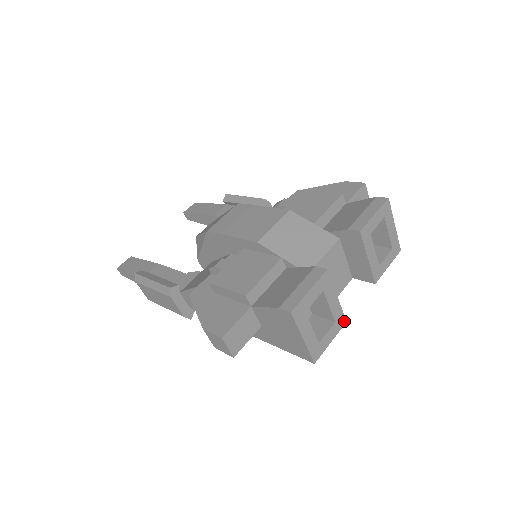
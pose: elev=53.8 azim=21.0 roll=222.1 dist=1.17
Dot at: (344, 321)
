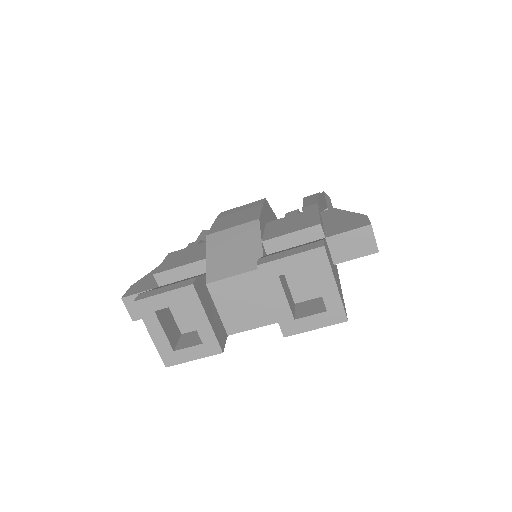
Dot at: (219, 350)
